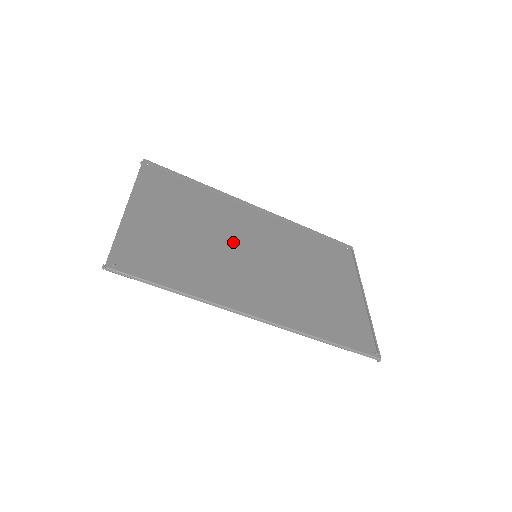
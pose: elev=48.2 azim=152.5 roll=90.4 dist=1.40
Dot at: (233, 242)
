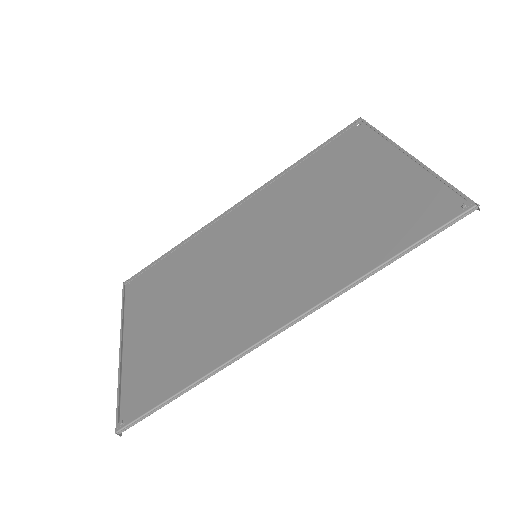
Dot at: (227, 269)
